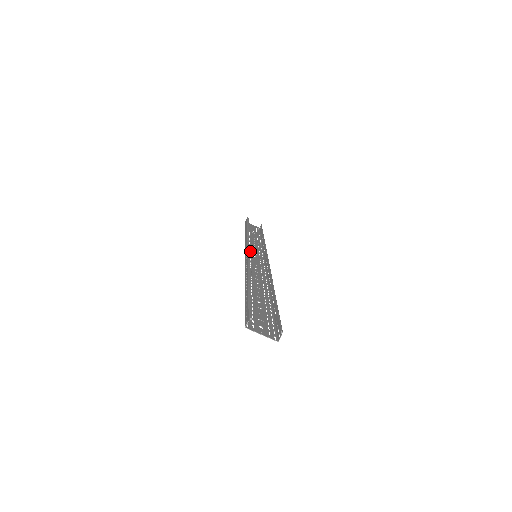
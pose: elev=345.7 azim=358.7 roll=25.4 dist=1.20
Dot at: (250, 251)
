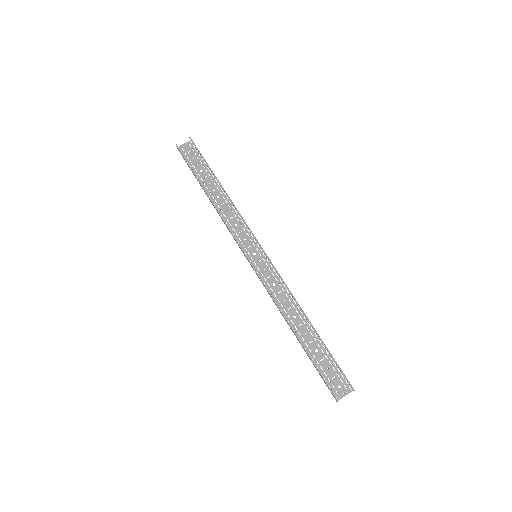
Dot at: (245, 247)
